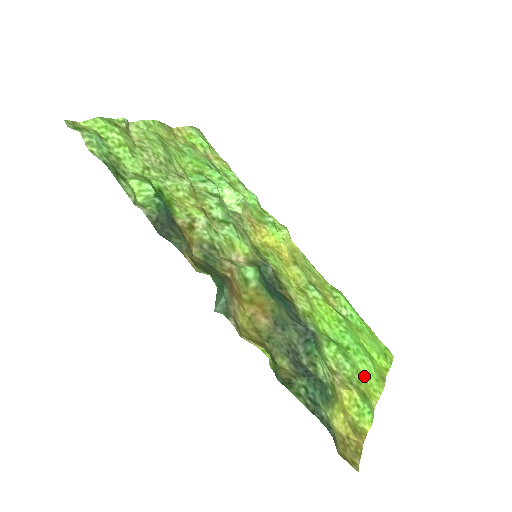
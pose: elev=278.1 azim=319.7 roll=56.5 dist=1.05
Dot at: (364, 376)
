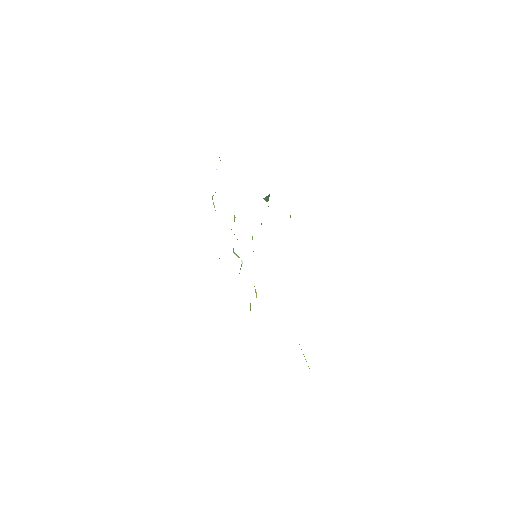
Dot at: occluded
